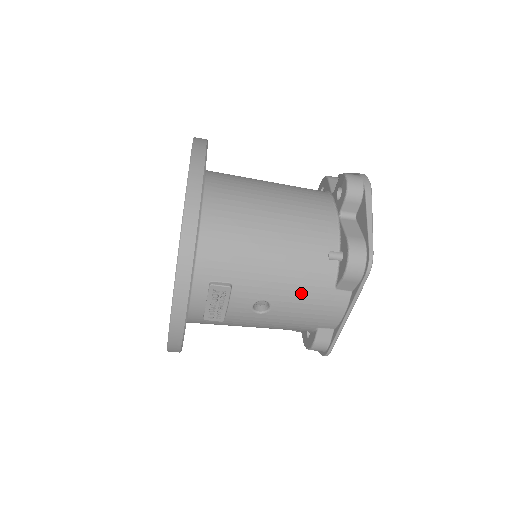
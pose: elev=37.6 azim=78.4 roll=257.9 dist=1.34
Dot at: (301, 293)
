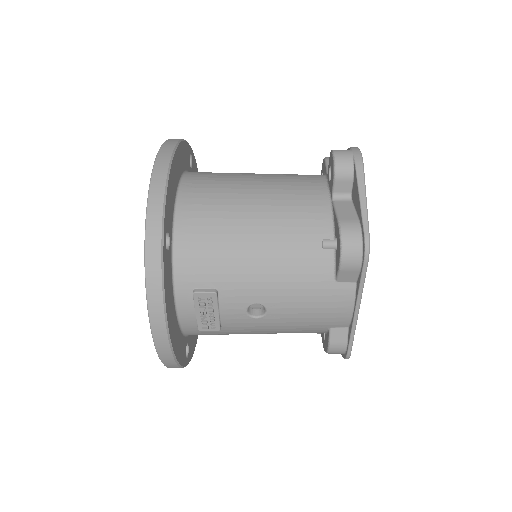
Dot at: (297, 291)
